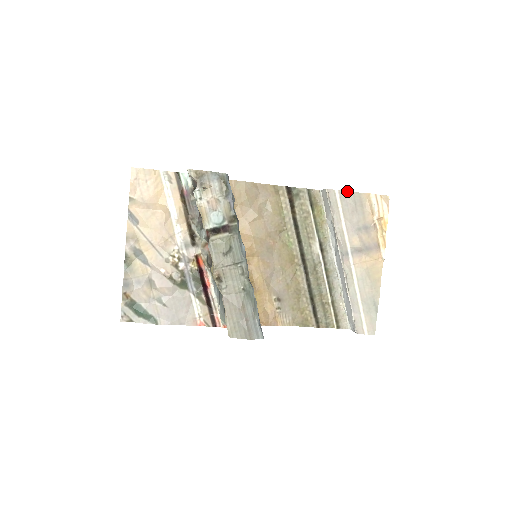
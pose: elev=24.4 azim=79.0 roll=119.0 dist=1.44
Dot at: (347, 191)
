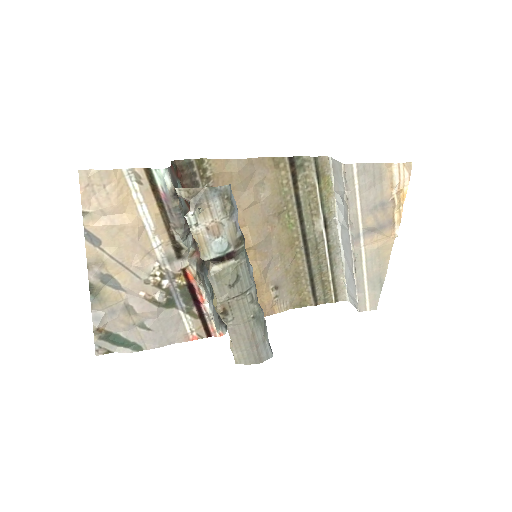
Dot at: (366, 163)
